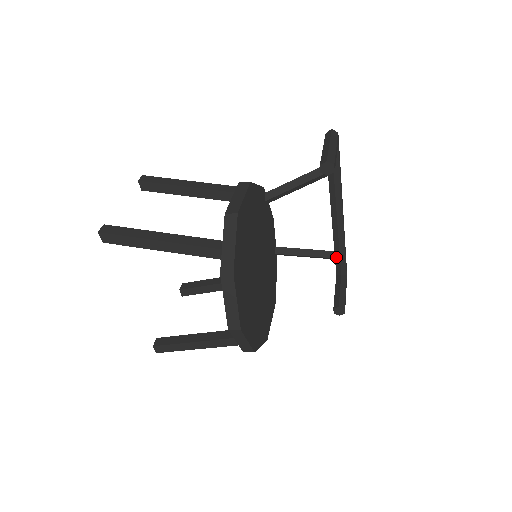
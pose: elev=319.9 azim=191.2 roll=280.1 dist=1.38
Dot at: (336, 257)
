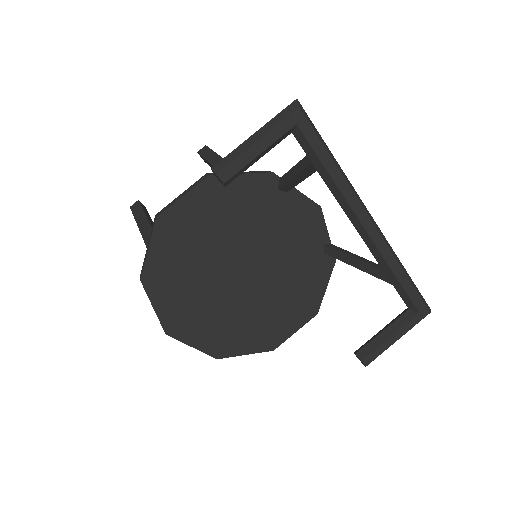
Dot at: (391, 282)
